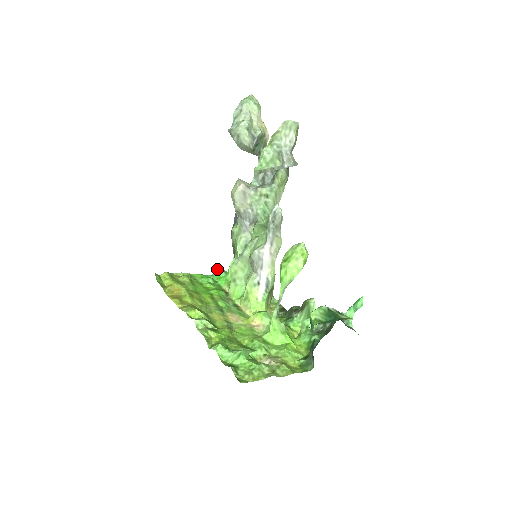
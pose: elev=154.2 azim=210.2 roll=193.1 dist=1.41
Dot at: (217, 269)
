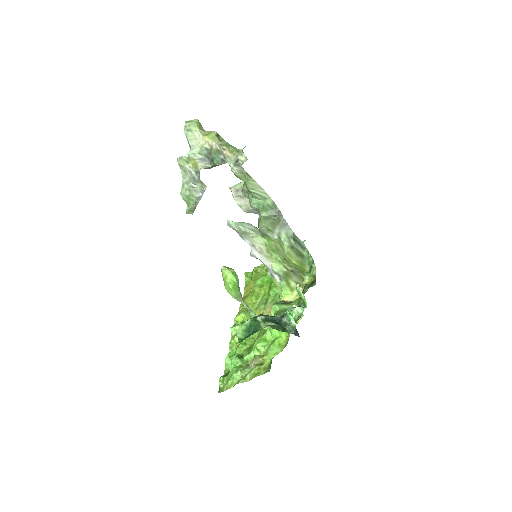
Dot at: occluded
